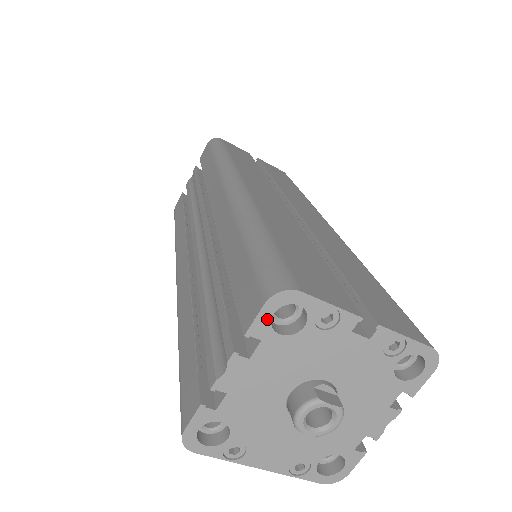
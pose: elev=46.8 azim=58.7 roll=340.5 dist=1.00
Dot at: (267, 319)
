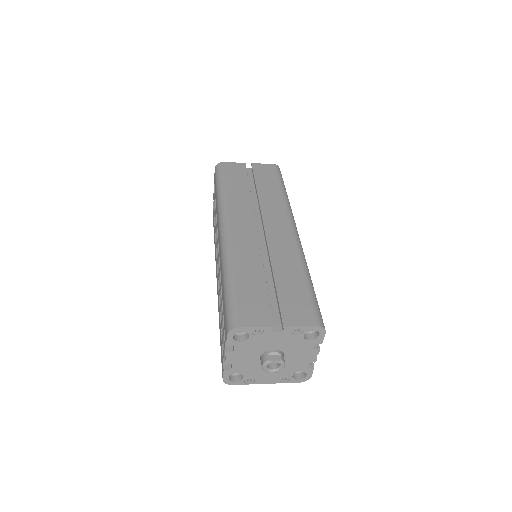
Dot at: (232, 339)
